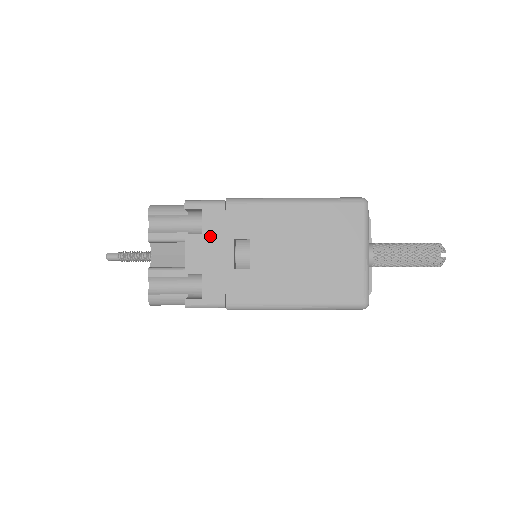
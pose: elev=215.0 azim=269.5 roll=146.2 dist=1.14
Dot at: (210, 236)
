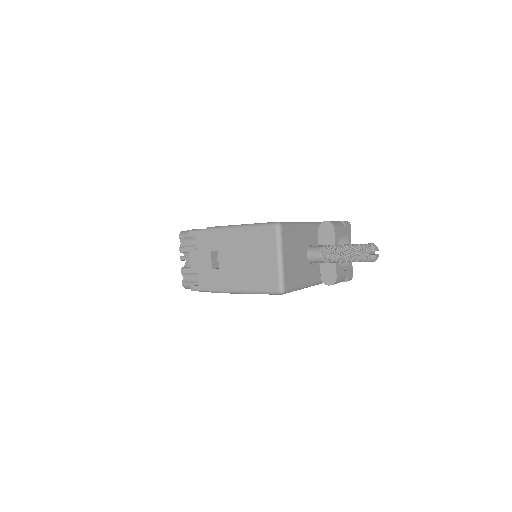
Dot at: (200, 250)
